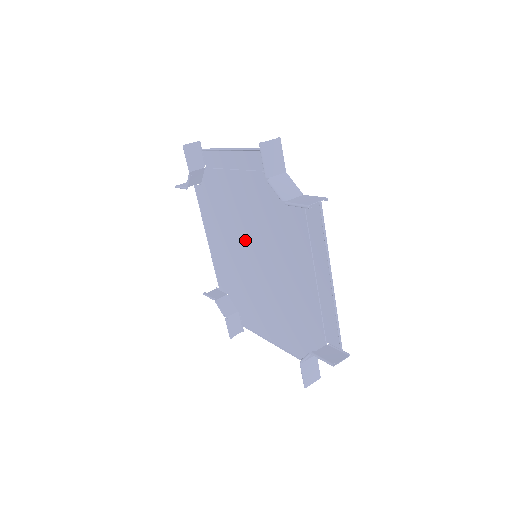
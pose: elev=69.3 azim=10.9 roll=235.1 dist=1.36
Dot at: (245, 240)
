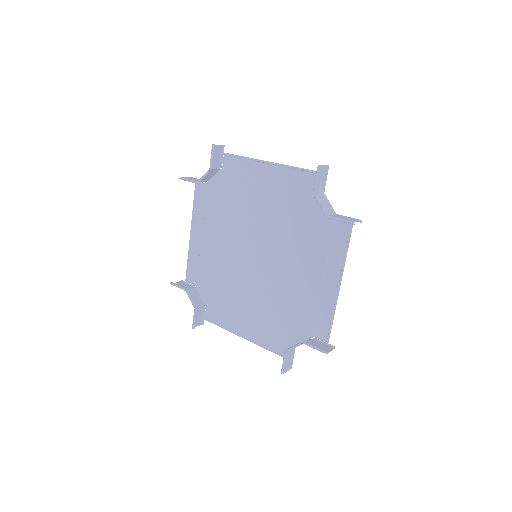
Dot at: (247, 240)
